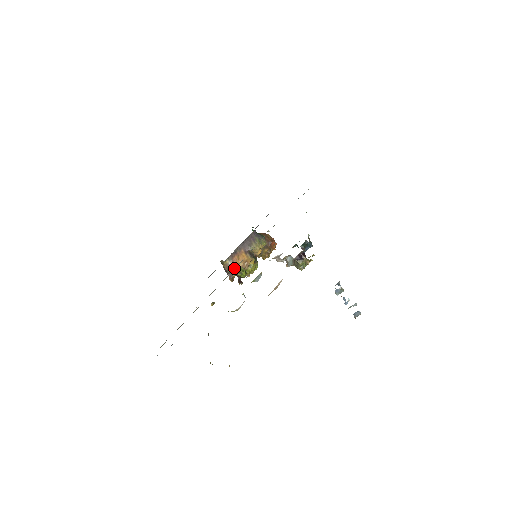
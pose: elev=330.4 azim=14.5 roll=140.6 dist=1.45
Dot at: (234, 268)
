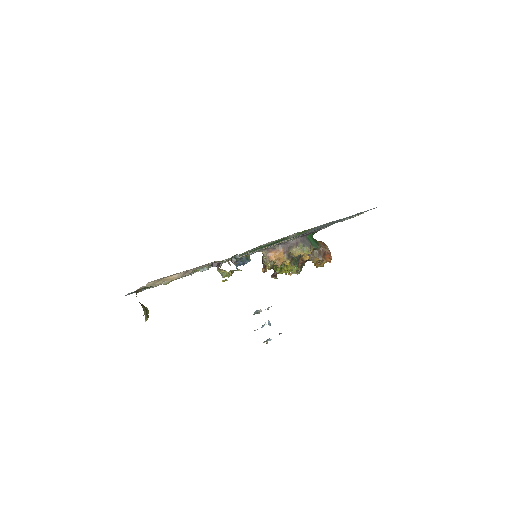
Dot at: (264, 261)
